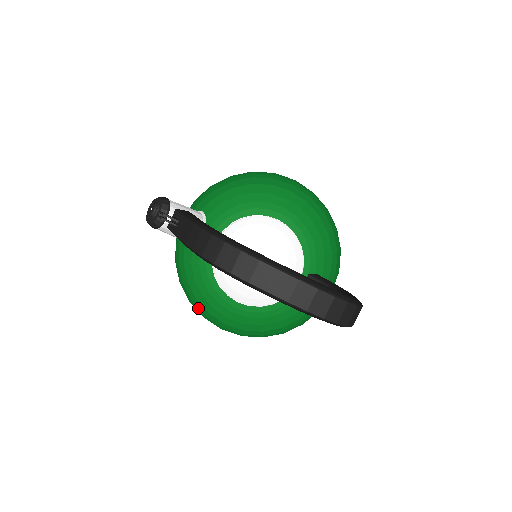
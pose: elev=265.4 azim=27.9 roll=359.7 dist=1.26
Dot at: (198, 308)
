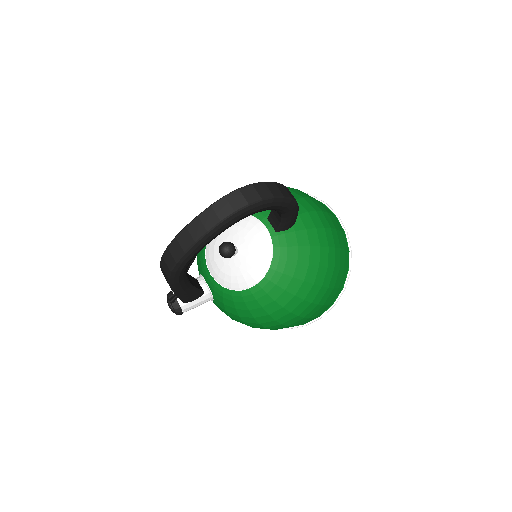
Dot at: (266, 323)
